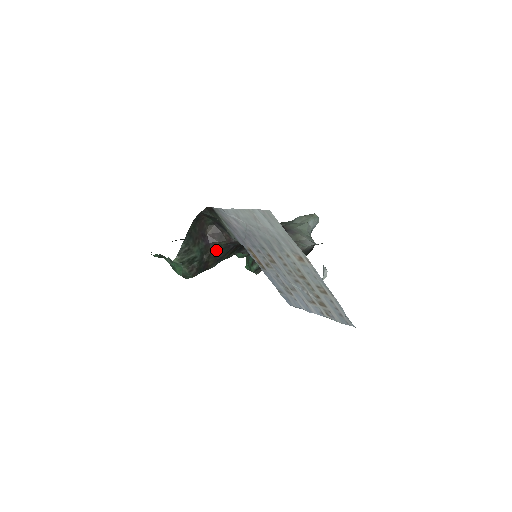
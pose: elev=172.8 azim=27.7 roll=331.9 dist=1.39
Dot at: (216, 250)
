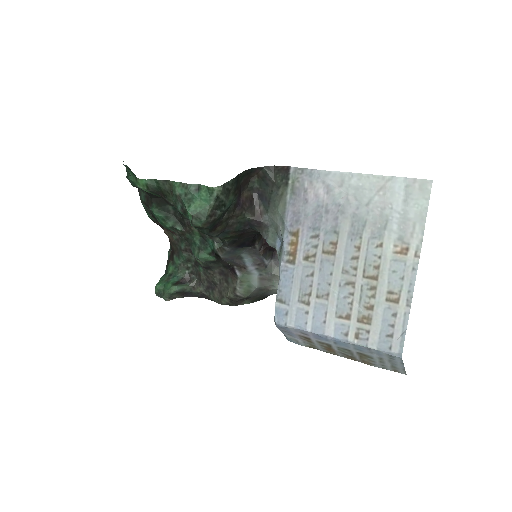
Dot at: (236, 218)
